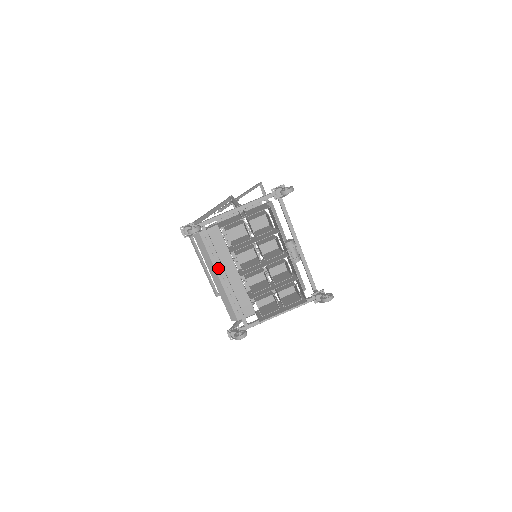
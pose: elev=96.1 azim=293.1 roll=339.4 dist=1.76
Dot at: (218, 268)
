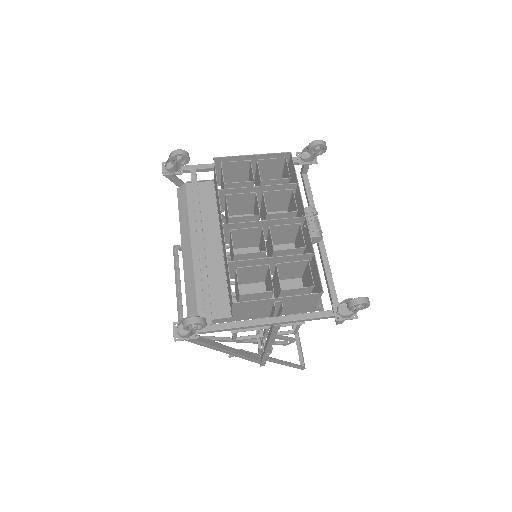
Dot at: (195, 233)
